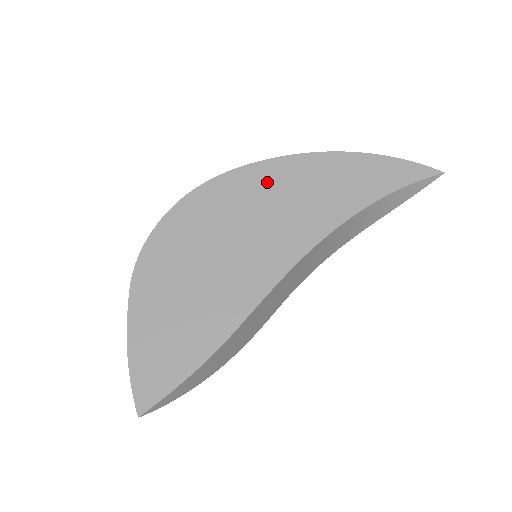
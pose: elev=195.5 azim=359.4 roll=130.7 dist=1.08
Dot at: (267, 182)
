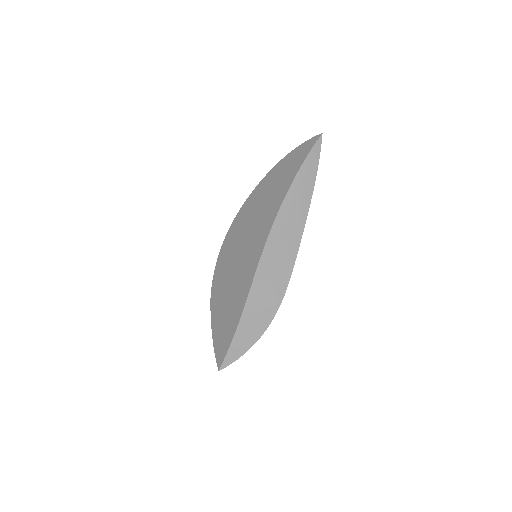
Dot at: (248, 211)
